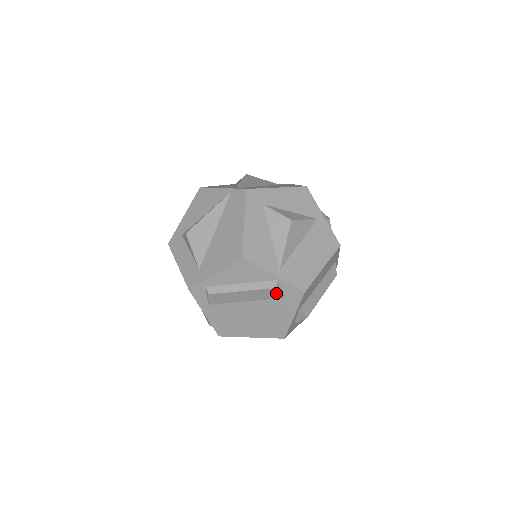
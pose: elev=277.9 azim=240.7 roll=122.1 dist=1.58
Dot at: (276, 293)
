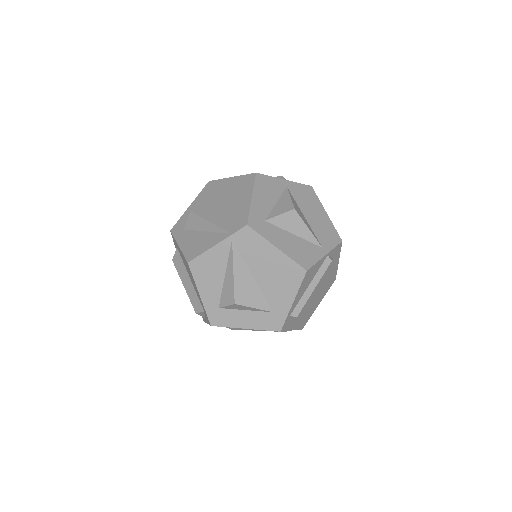
Dot at: occluded
